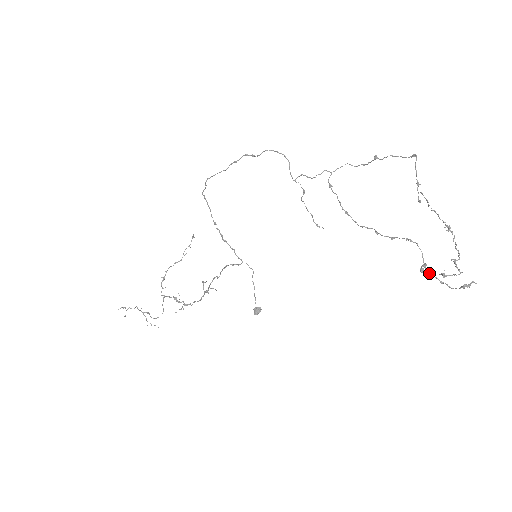
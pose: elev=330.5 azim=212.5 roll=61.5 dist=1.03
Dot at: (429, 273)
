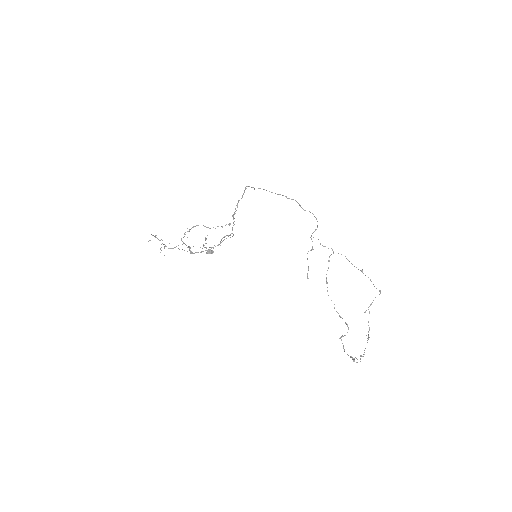
Dot at: occluded
